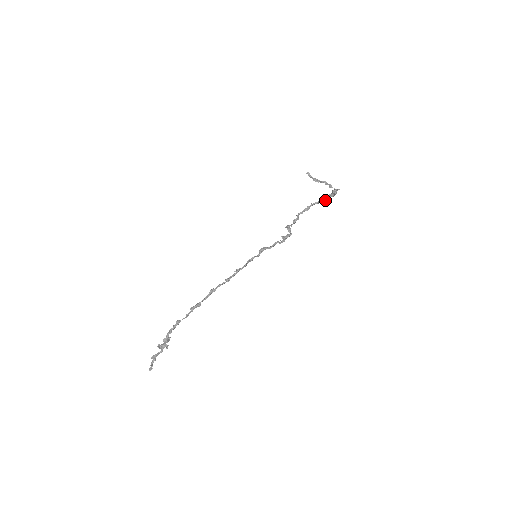
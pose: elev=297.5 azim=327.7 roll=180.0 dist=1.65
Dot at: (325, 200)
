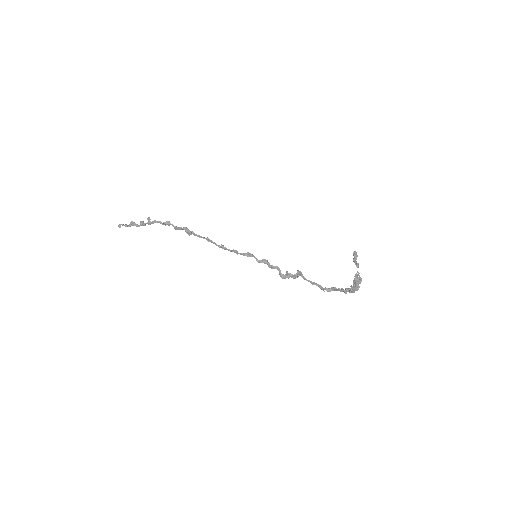
Dot at: (346, 292)
